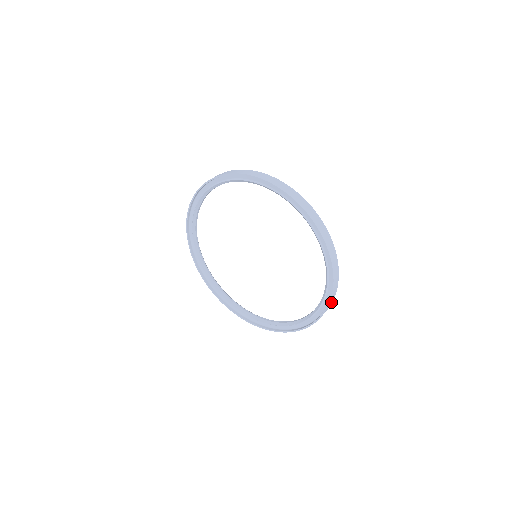
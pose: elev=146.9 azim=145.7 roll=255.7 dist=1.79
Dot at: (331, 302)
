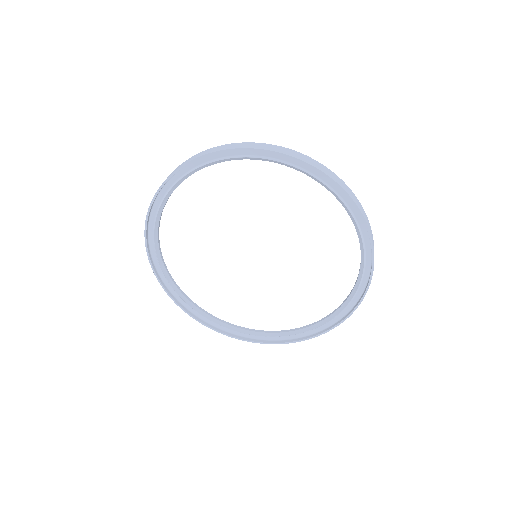
Dot at: (370, 229)
